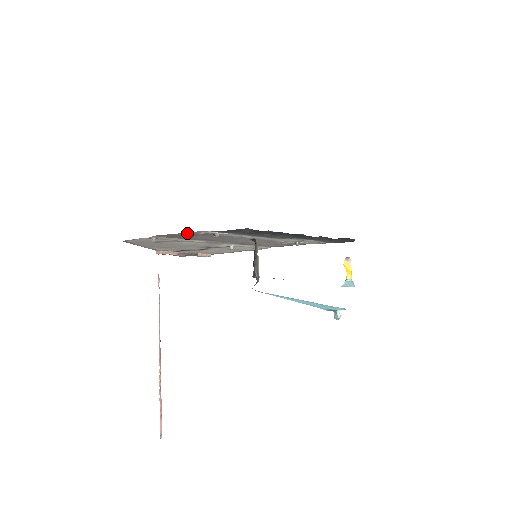
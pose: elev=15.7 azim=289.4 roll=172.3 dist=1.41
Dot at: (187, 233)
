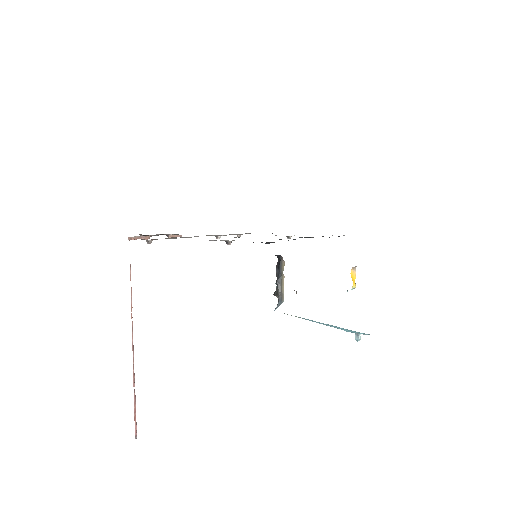
Dot at: occluded
